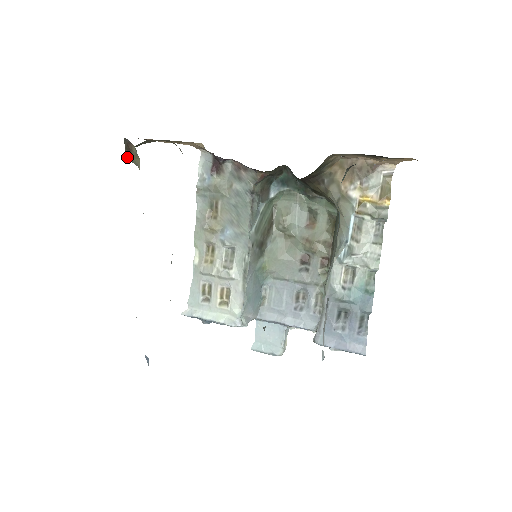
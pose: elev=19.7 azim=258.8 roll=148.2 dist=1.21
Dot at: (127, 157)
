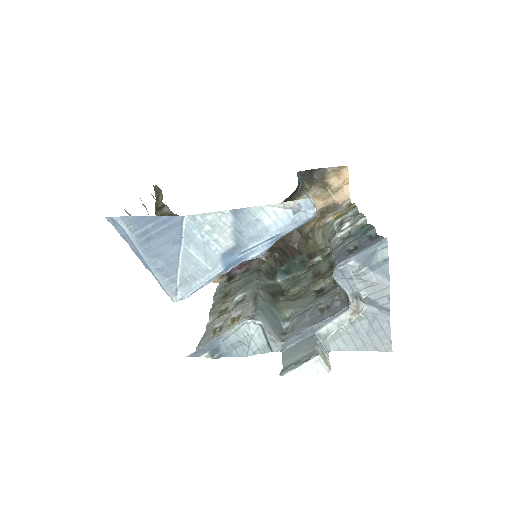
Dot at: (156, 209)
